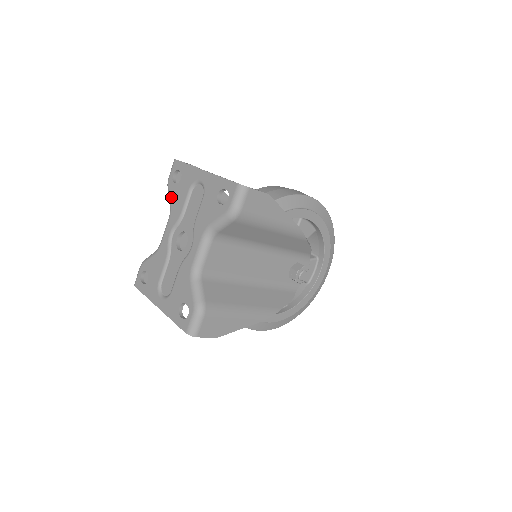
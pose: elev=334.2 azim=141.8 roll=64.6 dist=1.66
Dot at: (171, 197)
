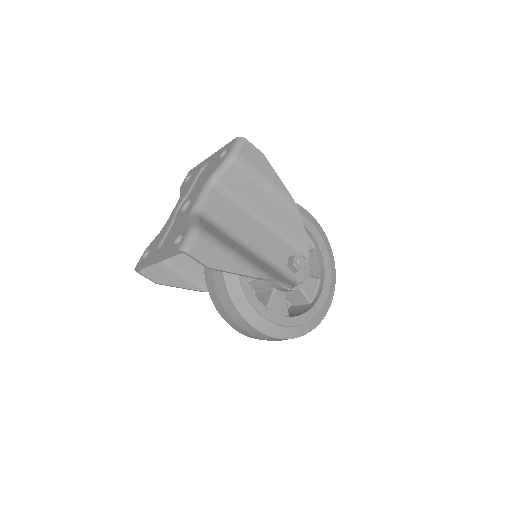
Dot at: (181, 191)
